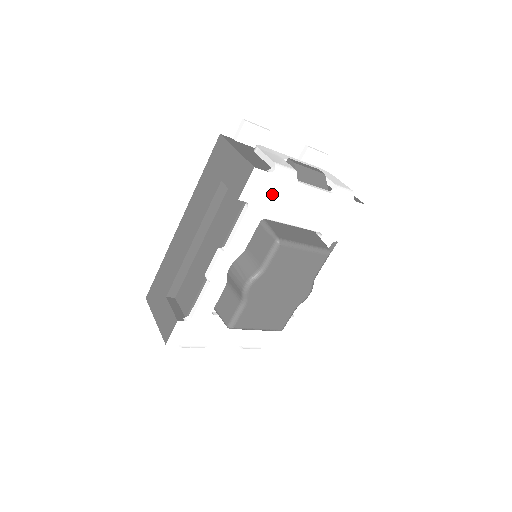
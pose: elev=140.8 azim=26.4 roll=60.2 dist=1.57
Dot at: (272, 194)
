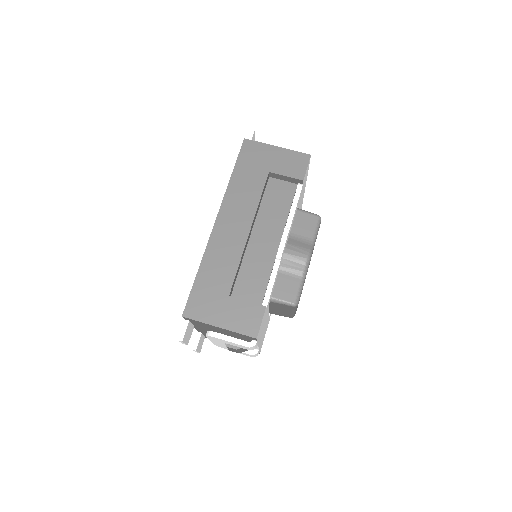
Dot at: (304, 183)
